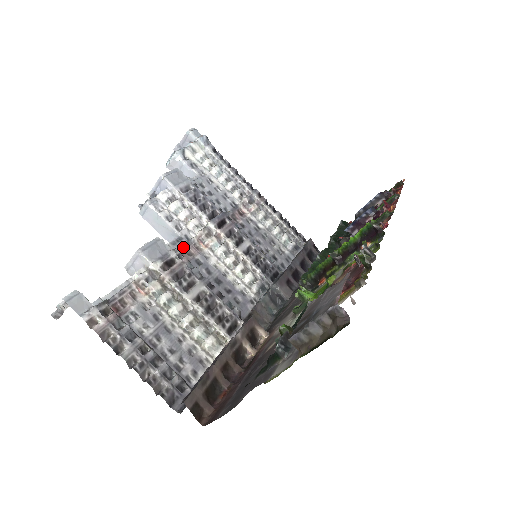
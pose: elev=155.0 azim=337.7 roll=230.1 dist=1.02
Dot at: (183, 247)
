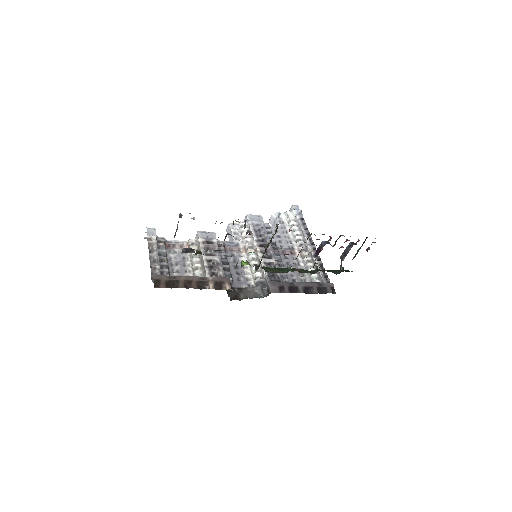
Dot at: (230, 245)
